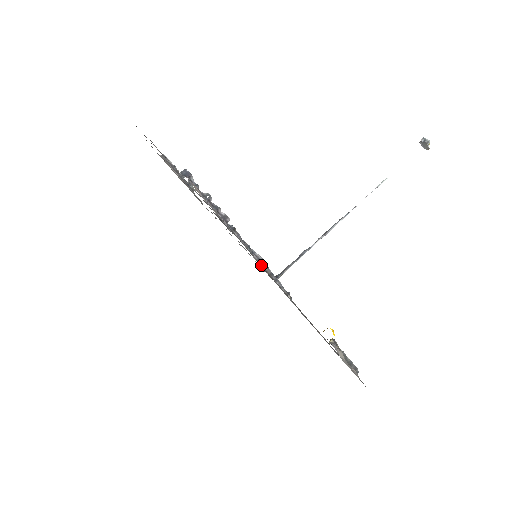
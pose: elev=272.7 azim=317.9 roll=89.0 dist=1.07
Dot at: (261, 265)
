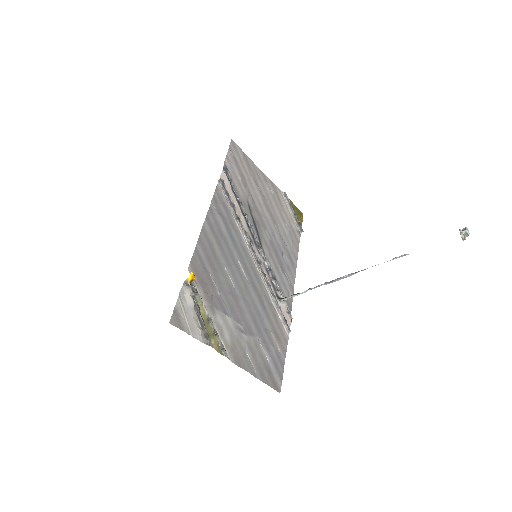
Dot at: (224, 239)
